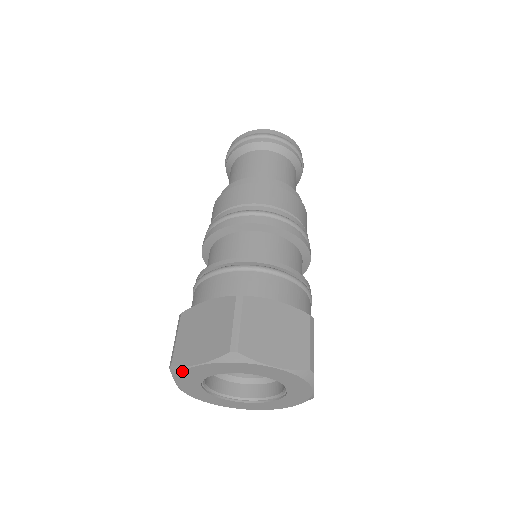
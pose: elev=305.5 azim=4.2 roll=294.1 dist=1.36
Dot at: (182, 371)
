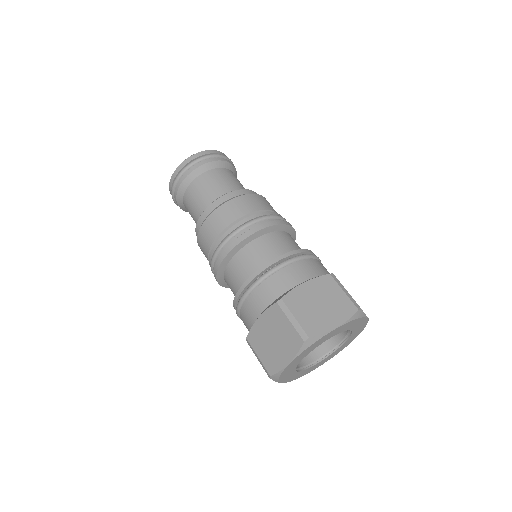
Dot at: (280, 374)
